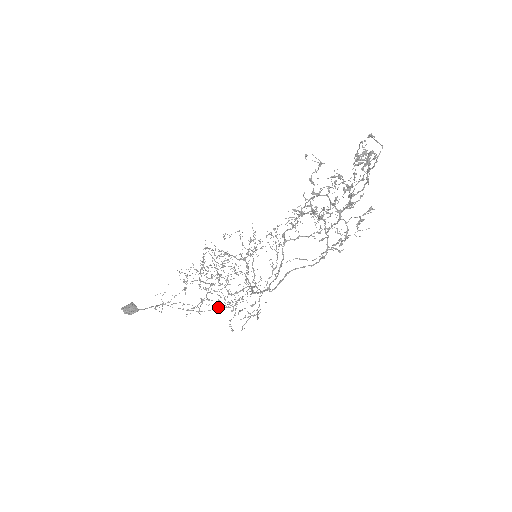
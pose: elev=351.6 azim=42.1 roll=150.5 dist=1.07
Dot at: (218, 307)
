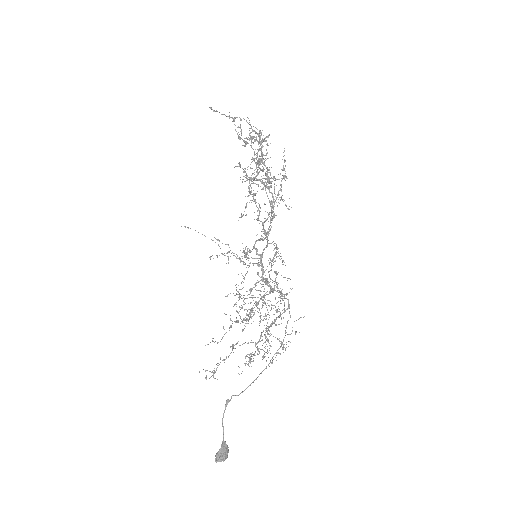
Dot at: occluded
